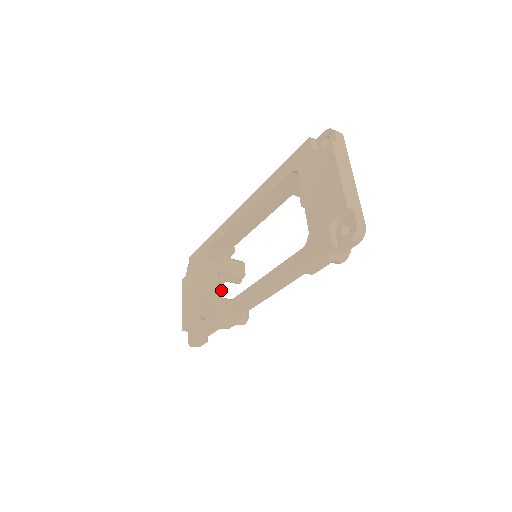
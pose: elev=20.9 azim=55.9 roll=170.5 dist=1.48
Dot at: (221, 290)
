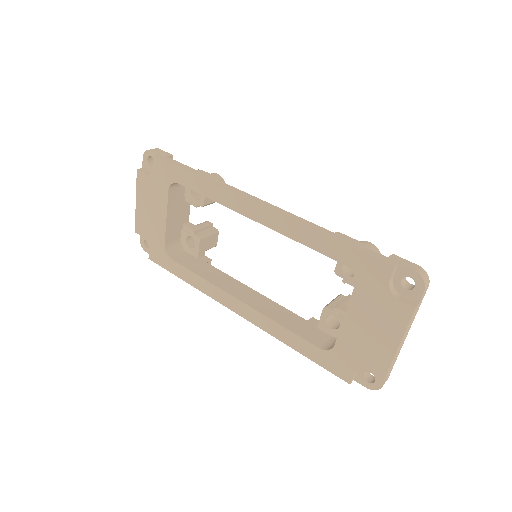
Dot at: (189, 206)
